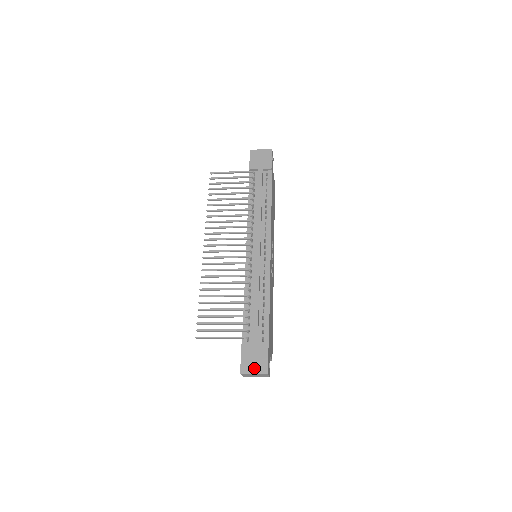
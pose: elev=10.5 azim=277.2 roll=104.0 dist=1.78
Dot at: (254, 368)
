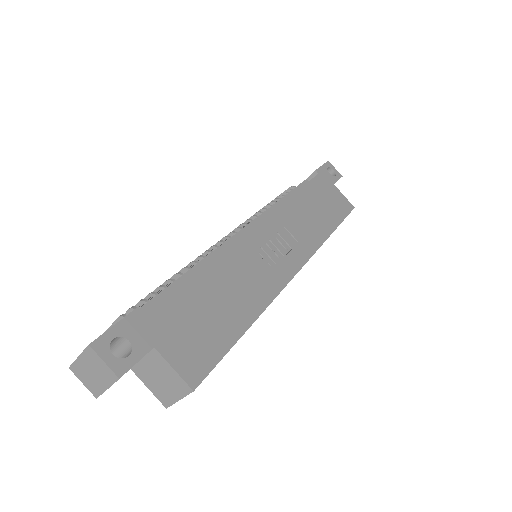
Dot at: occluded
